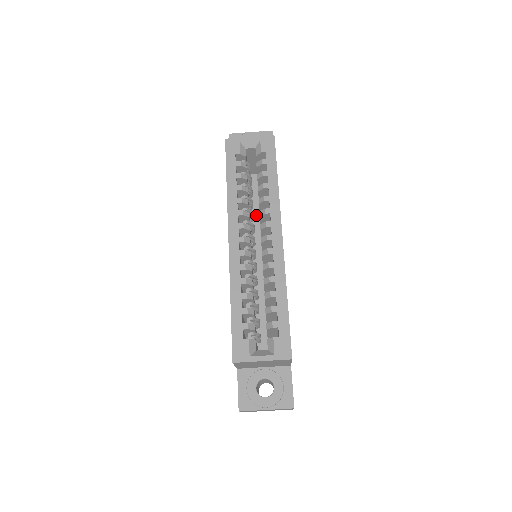
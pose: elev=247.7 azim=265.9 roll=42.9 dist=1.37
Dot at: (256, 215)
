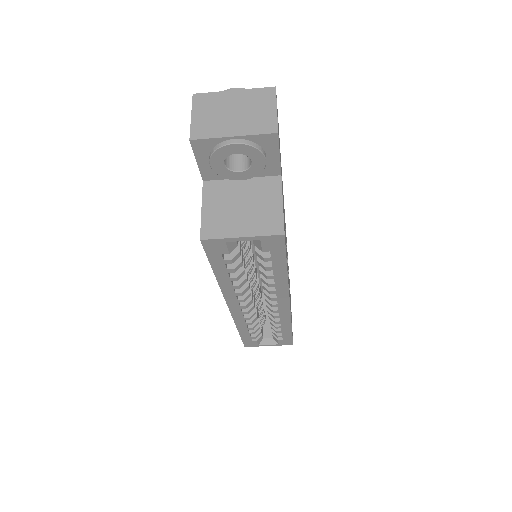
Dot at: occluded
